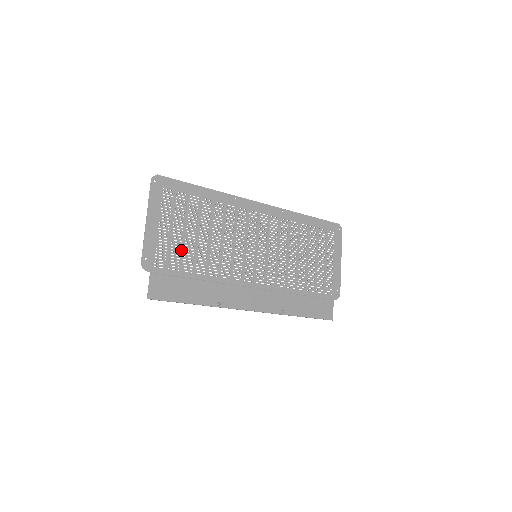
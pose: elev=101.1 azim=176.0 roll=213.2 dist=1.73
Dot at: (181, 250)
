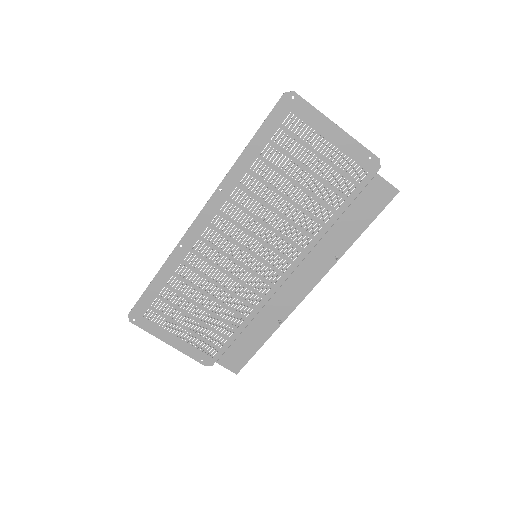
Dot at: (209, 329)
